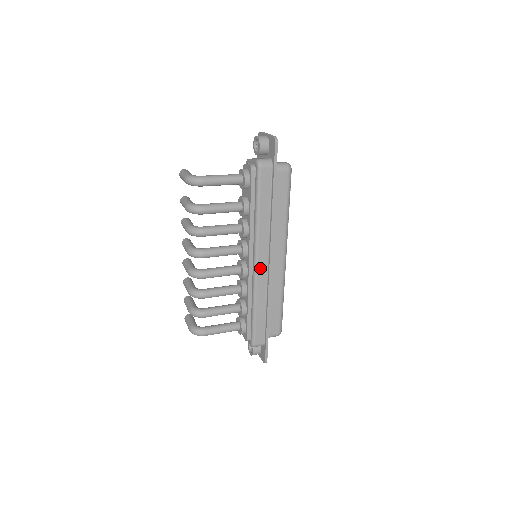
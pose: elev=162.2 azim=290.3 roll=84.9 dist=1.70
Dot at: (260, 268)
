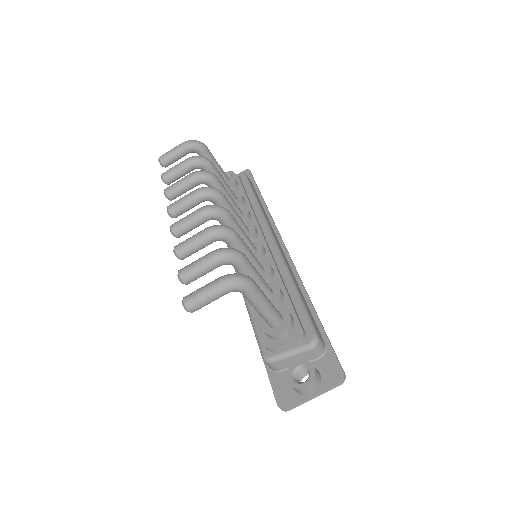
Dot at: (278, 245)
